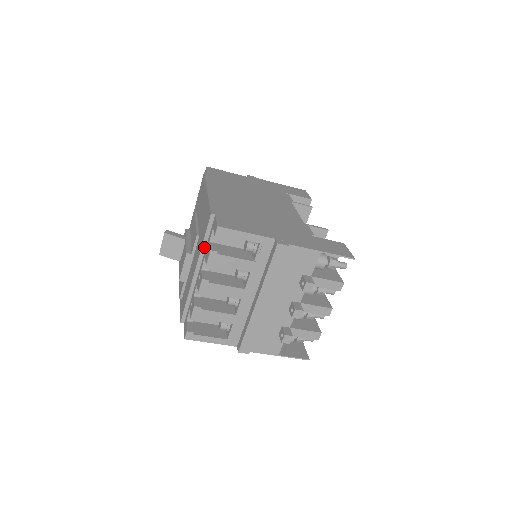
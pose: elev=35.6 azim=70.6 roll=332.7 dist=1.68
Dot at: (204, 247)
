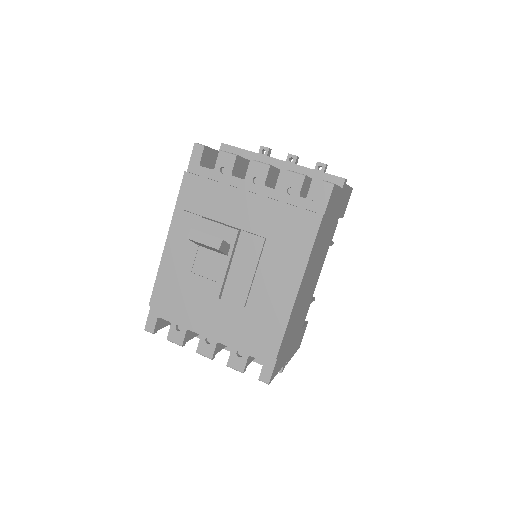
Dot at: (240, 342)
